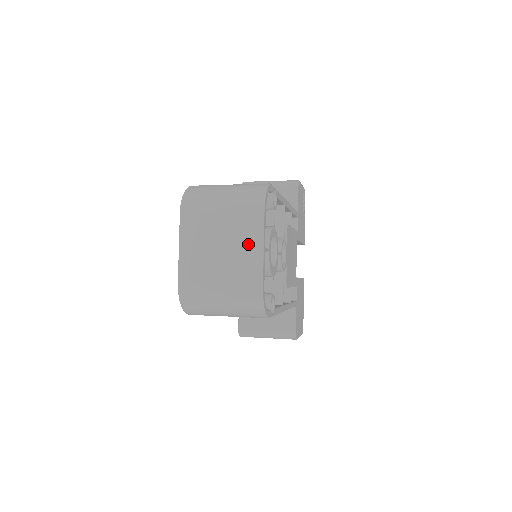
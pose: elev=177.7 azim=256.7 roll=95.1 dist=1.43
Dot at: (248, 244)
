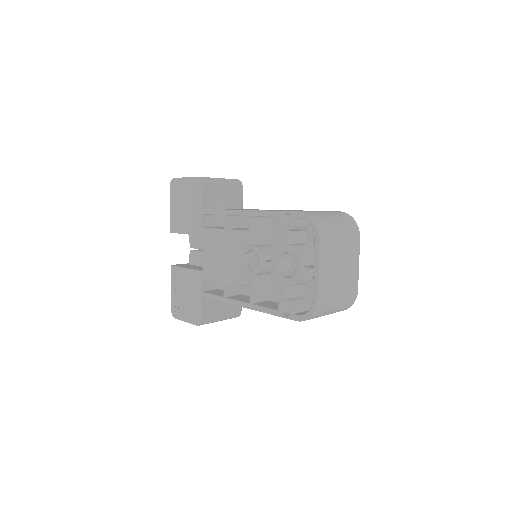
Dot at: (353, 262)
